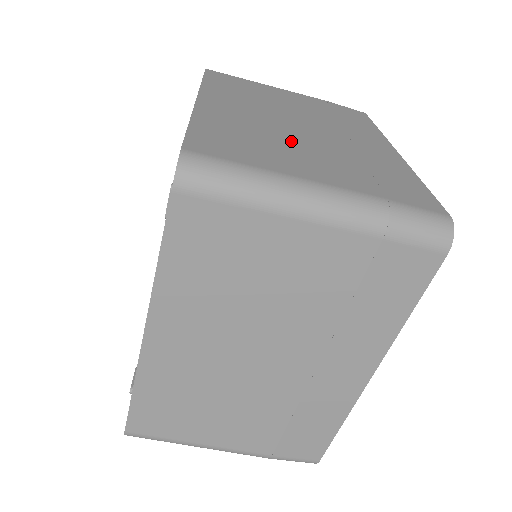
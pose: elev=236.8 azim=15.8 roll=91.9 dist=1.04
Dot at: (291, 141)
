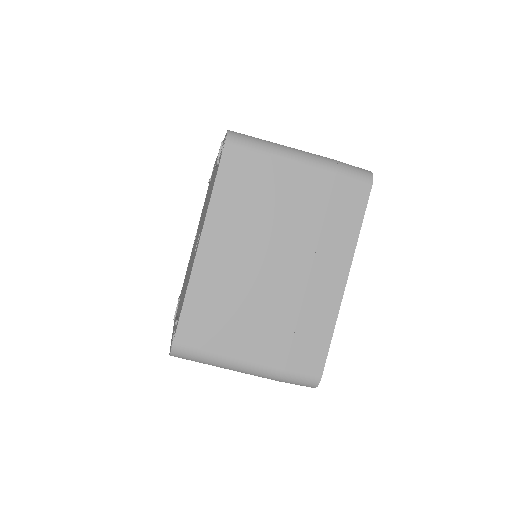
Dot at: (252, 302)
